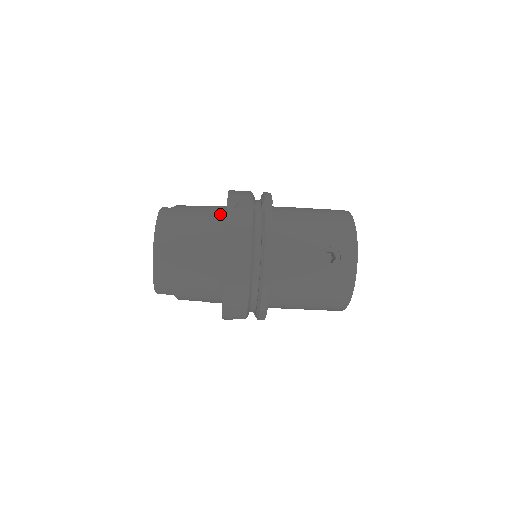
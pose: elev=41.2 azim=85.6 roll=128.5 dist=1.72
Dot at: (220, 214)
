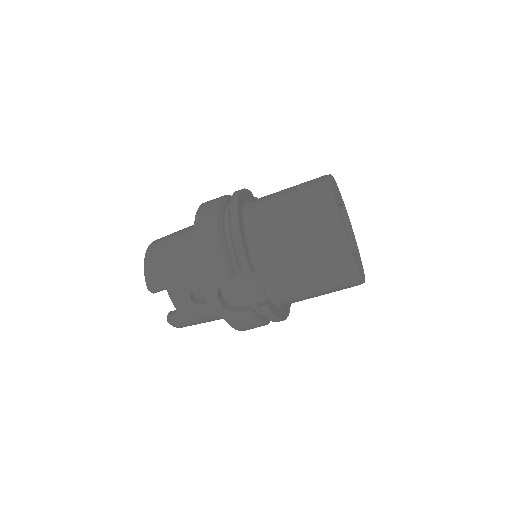
Dot at: occluded
